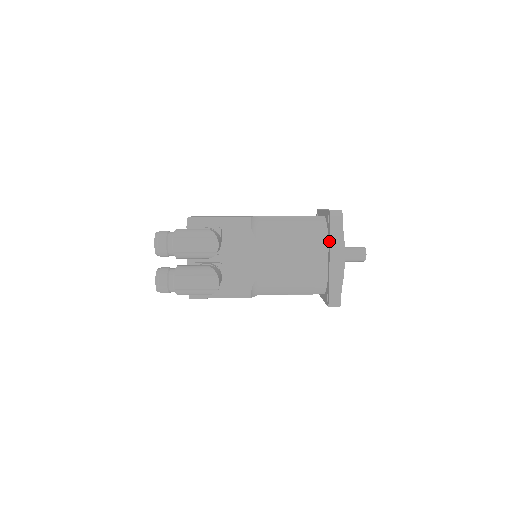
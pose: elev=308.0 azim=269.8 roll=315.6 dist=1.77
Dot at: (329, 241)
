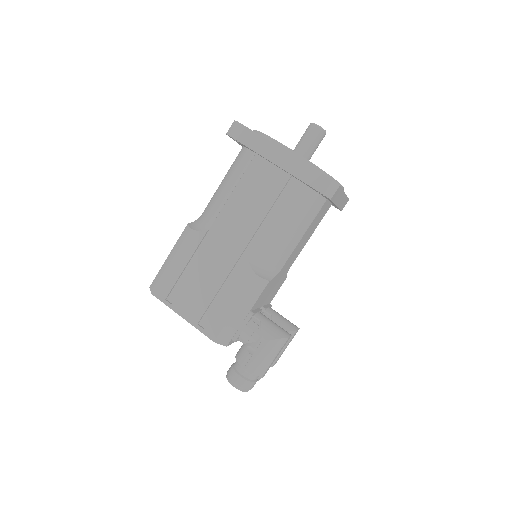
Dot at: occluded
